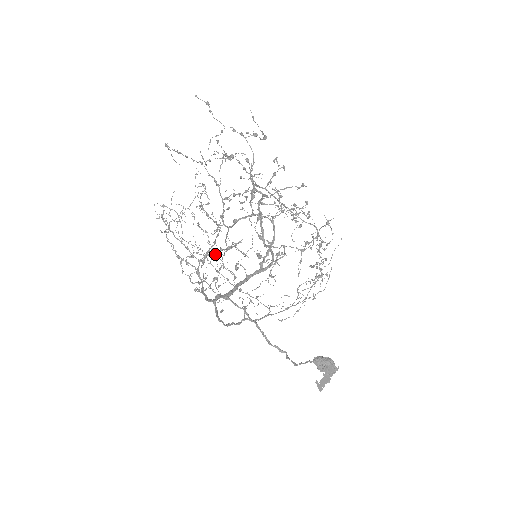
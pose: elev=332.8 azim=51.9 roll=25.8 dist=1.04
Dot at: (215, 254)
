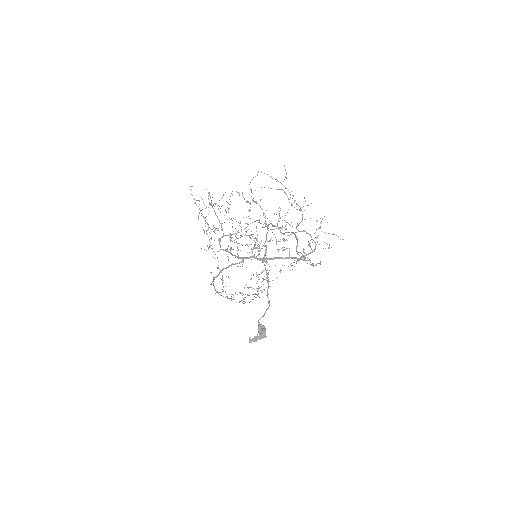
Dot at: occluded
